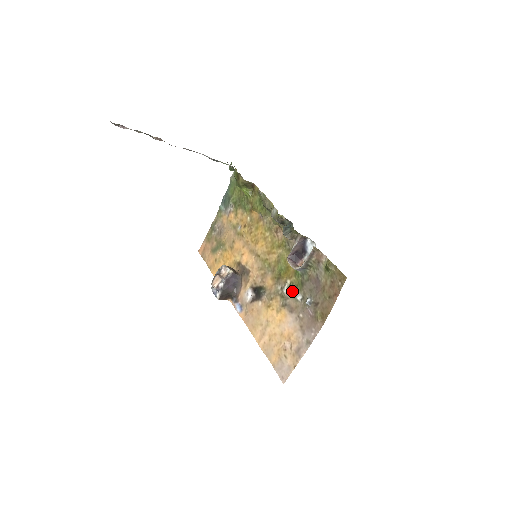
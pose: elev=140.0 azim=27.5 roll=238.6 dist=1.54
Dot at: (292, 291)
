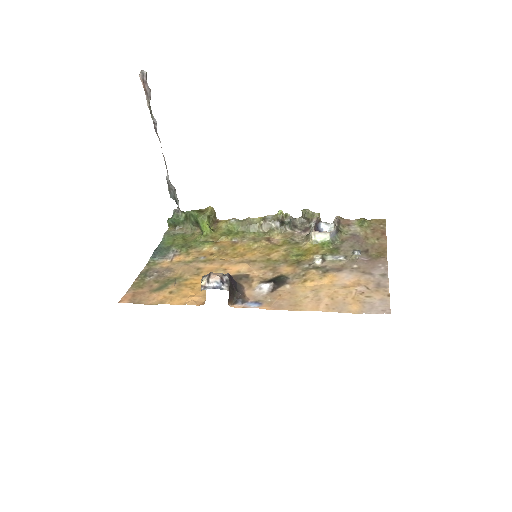
Dot at: (328, 258)
